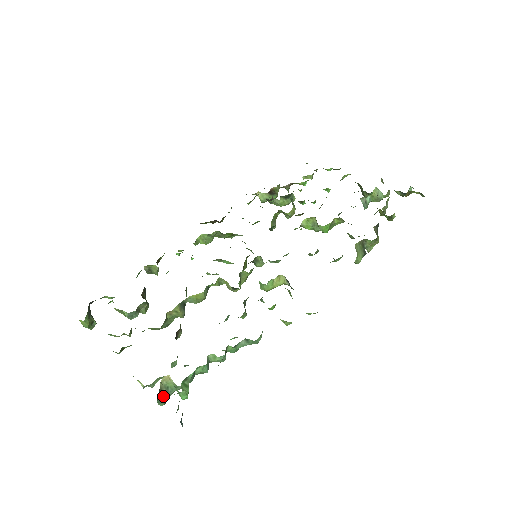
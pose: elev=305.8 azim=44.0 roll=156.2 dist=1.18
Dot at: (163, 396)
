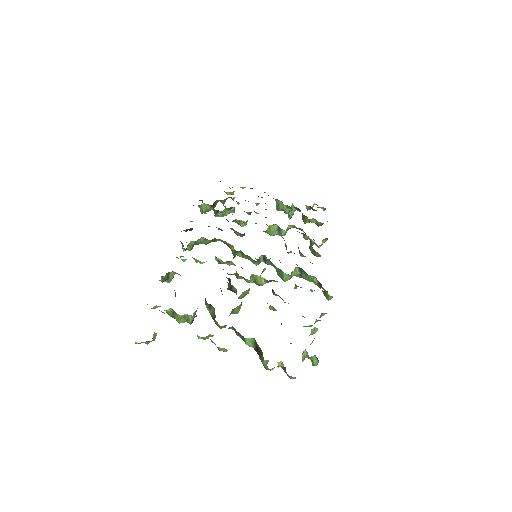
Dot at: occluded
